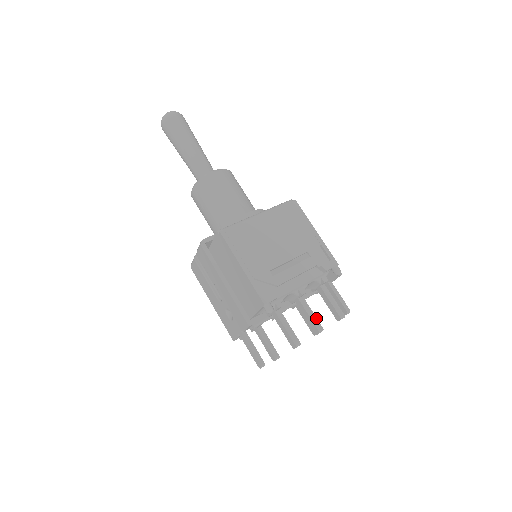
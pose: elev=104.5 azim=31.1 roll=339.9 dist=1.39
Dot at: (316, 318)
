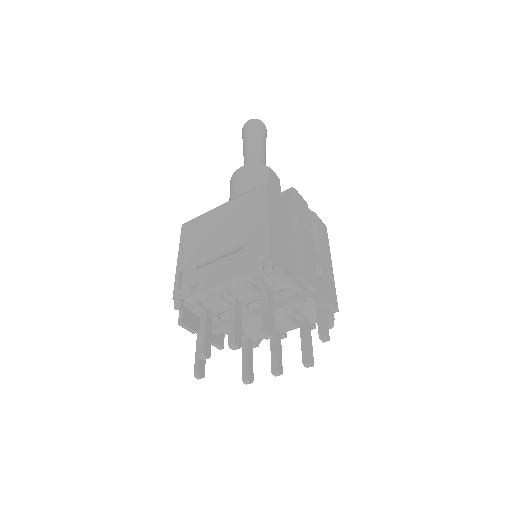
Dot at: (234, 328)
